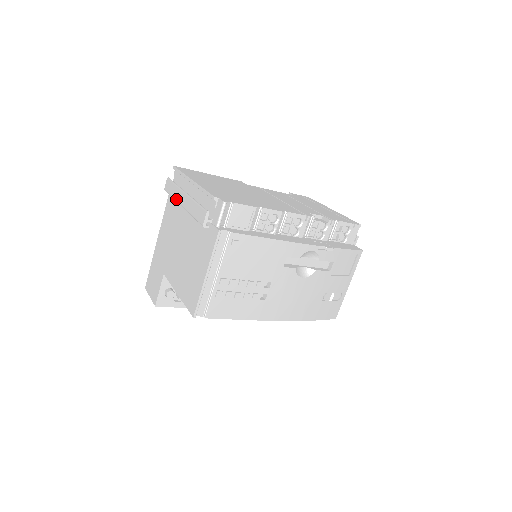
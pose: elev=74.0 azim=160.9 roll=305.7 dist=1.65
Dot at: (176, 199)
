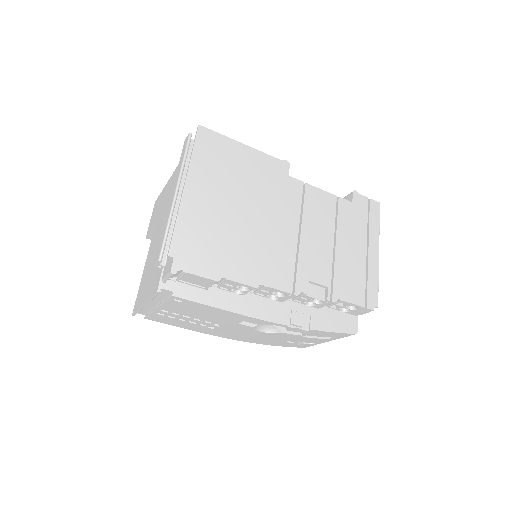
Dot at: occluded
